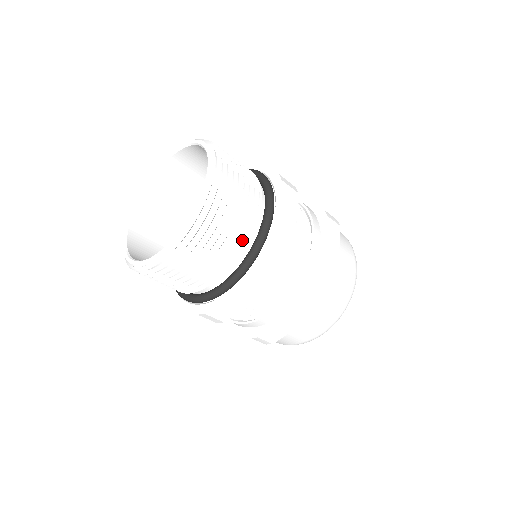
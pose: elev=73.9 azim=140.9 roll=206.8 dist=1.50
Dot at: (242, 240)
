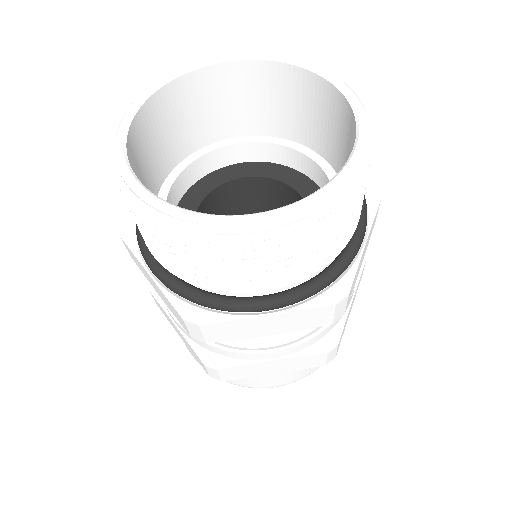
Dot at: (325, 257)
